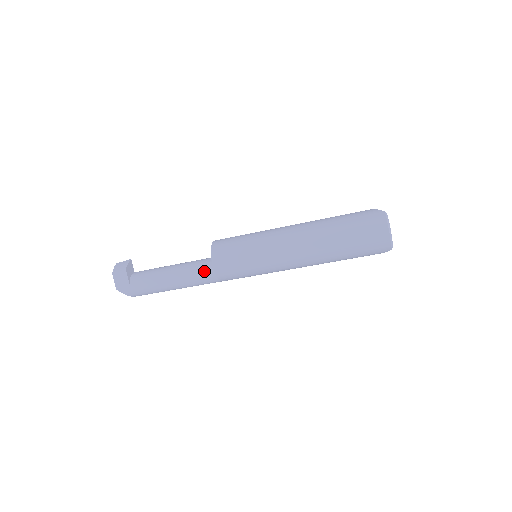
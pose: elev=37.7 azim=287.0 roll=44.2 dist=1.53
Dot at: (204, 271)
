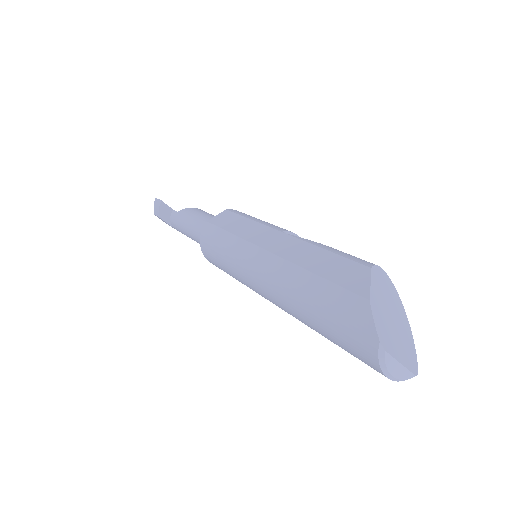
Dot at: occluded
